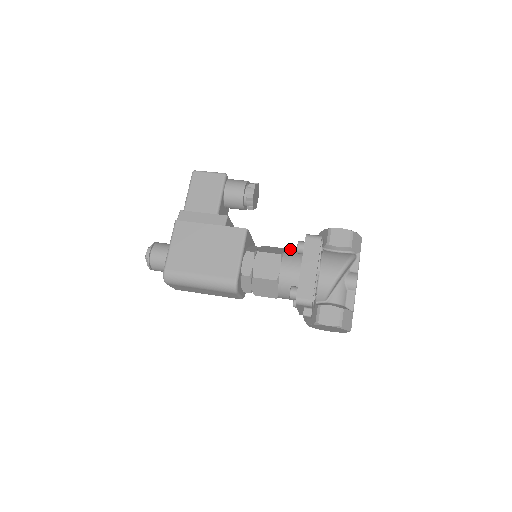
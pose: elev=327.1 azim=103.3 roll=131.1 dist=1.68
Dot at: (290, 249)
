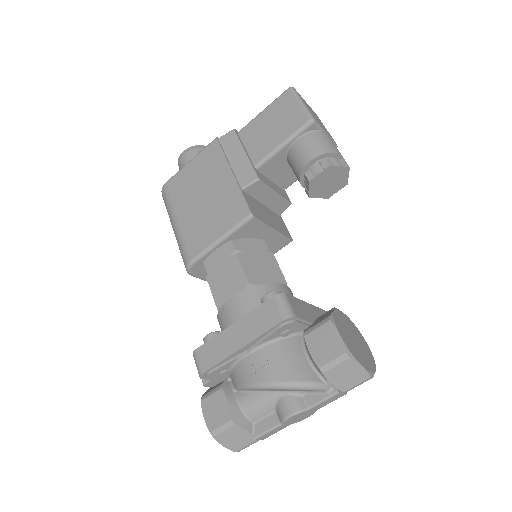
Dot at: (278, 288)
